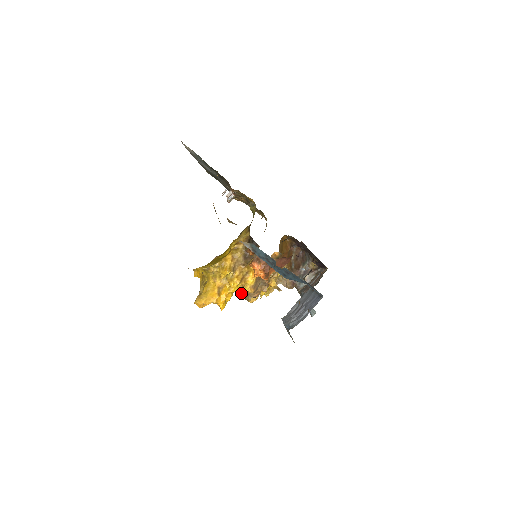
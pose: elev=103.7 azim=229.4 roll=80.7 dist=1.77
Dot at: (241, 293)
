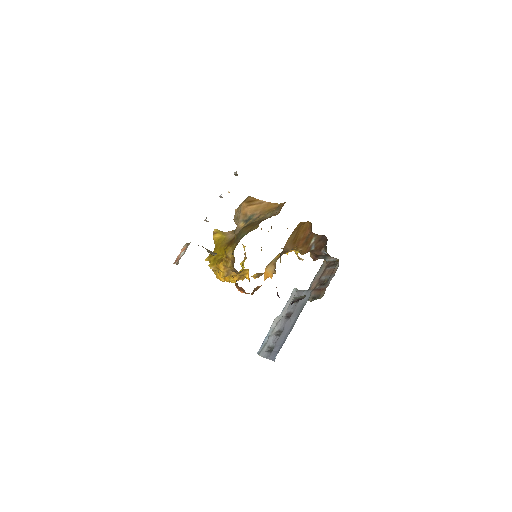
Dot at: occluded
